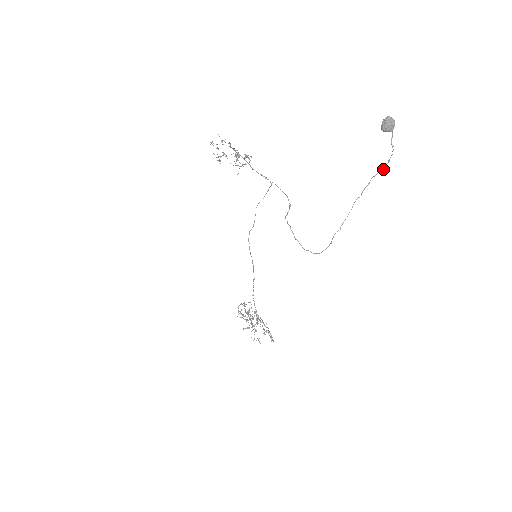
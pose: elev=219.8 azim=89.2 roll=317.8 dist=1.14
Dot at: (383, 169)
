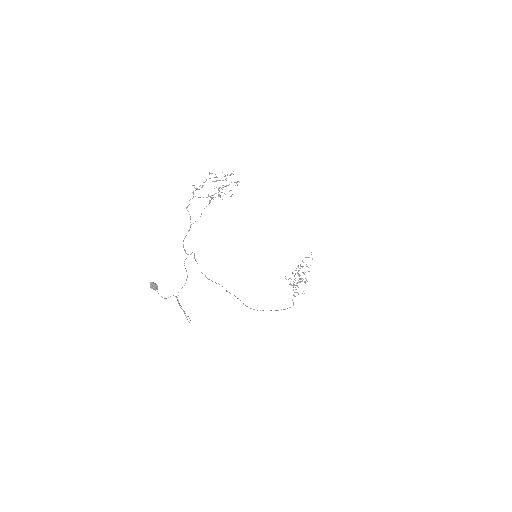
Dot at: (177, 299)
